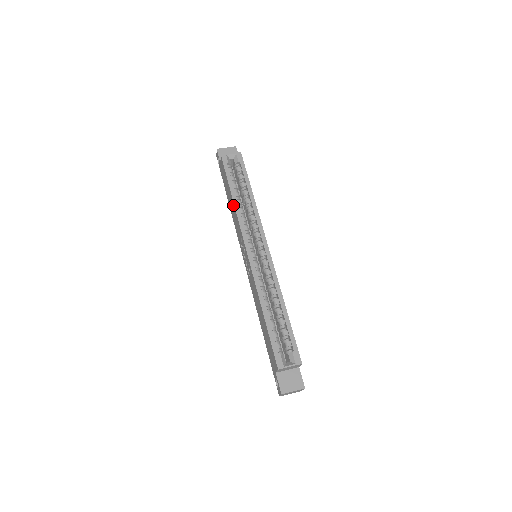
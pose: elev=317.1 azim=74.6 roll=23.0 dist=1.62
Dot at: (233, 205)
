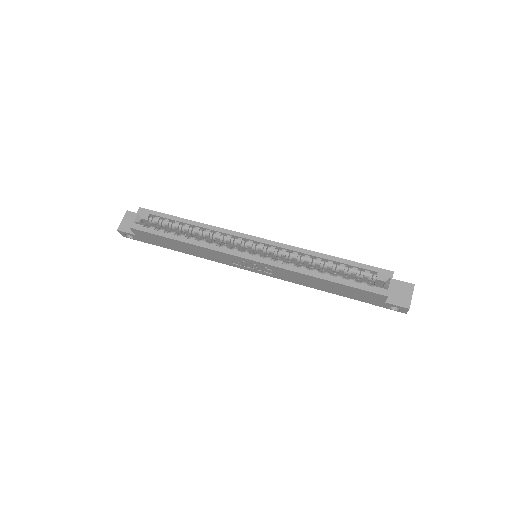
Dot at: (191, 246)
